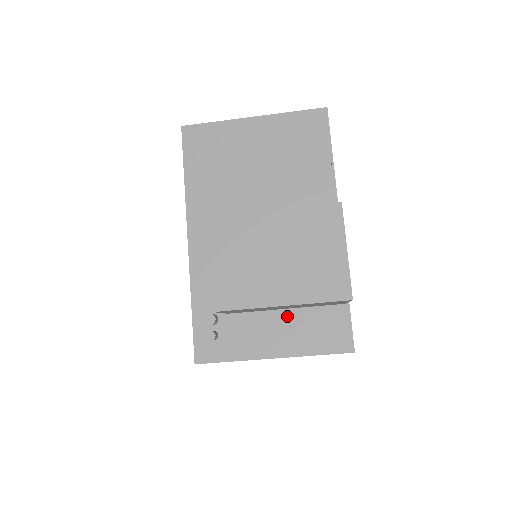
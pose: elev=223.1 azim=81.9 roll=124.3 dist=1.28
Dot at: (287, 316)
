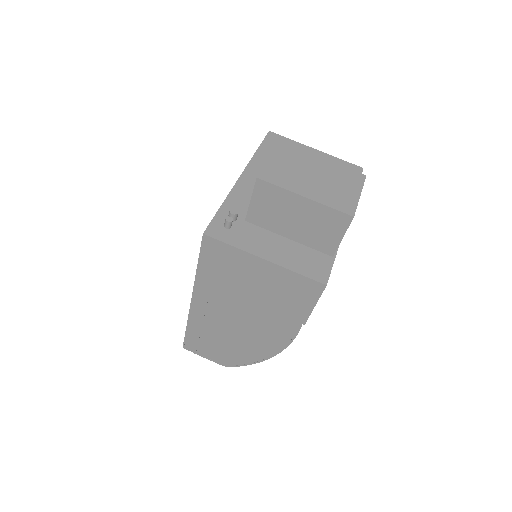
Dot at: (287, 243)
